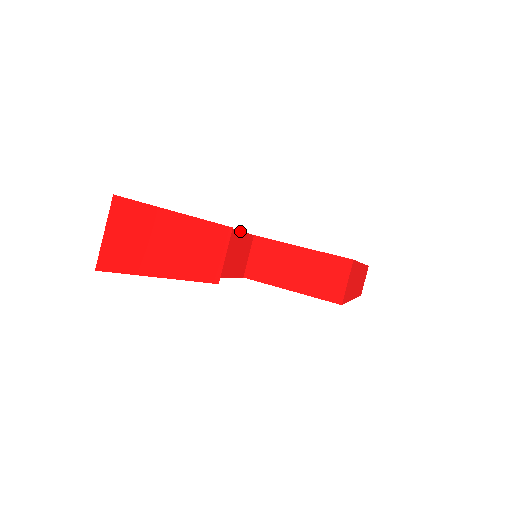
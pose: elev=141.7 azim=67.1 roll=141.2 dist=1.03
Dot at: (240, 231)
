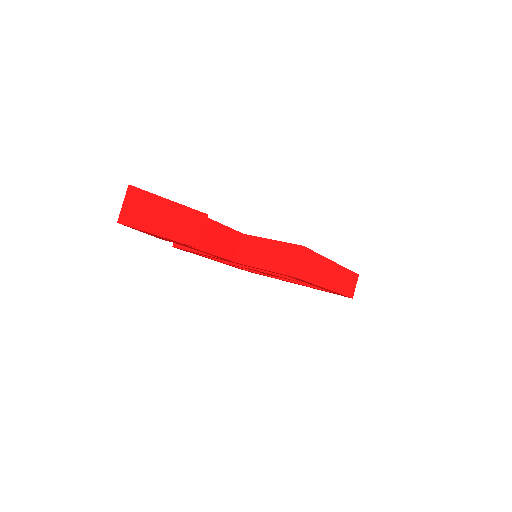
Dot at: (228, 227)
